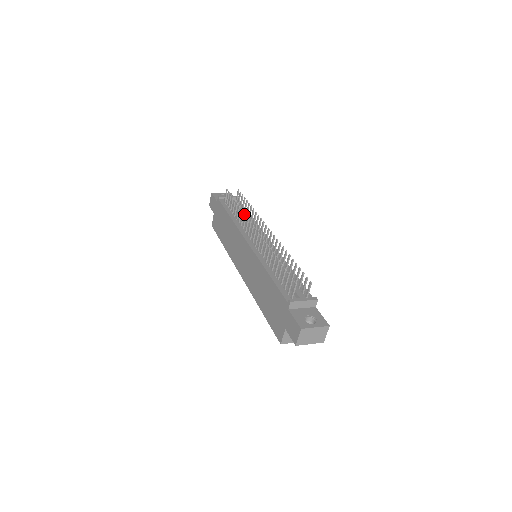
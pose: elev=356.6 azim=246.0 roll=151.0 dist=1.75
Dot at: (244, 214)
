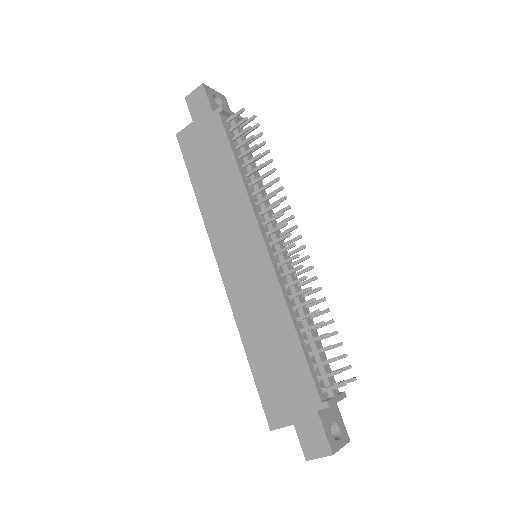
Dot at: occluded
